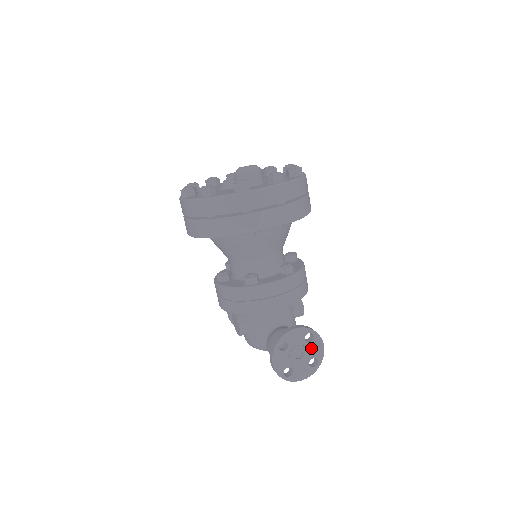
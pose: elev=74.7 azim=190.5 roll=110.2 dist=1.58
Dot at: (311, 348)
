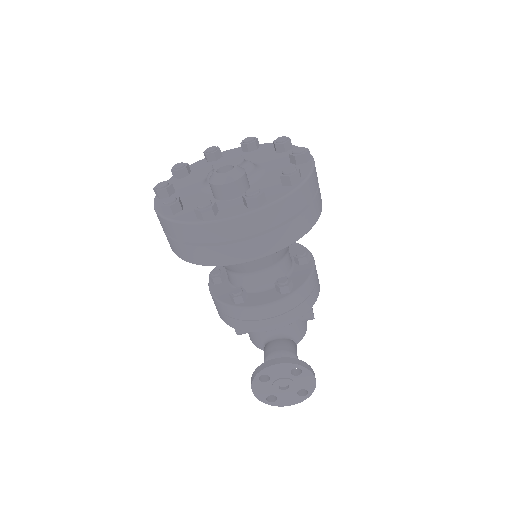
Dot at: (299, 381)
